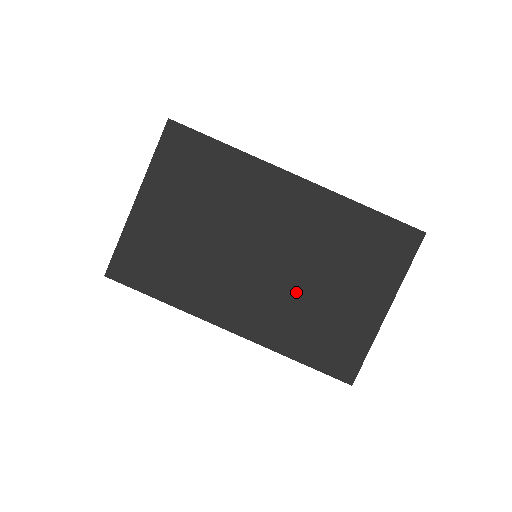
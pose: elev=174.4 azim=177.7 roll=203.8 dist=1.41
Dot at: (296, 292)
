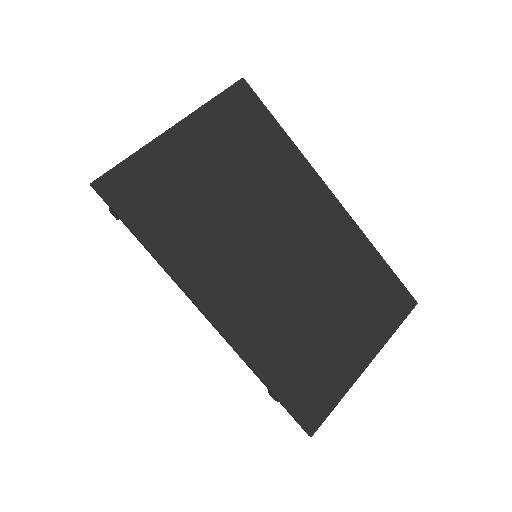
Dot at: (294, 306)
